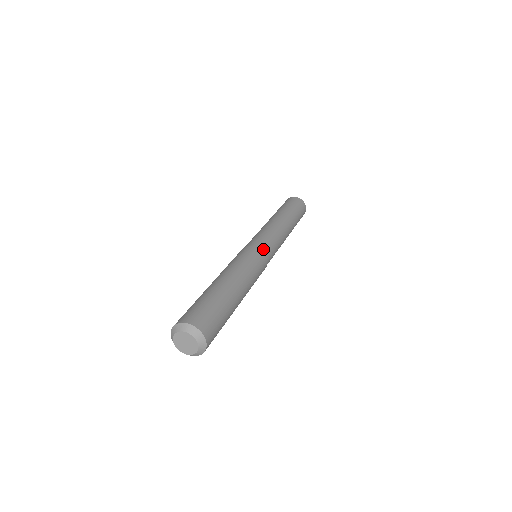
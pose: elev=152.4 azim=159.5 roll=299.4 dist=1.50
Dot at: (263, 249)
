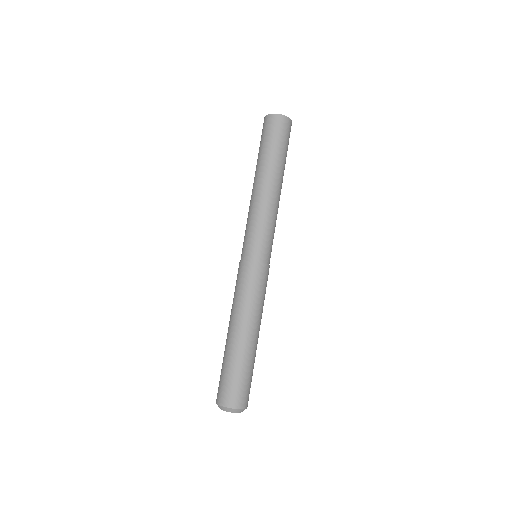
Dot at: (269, 261)
